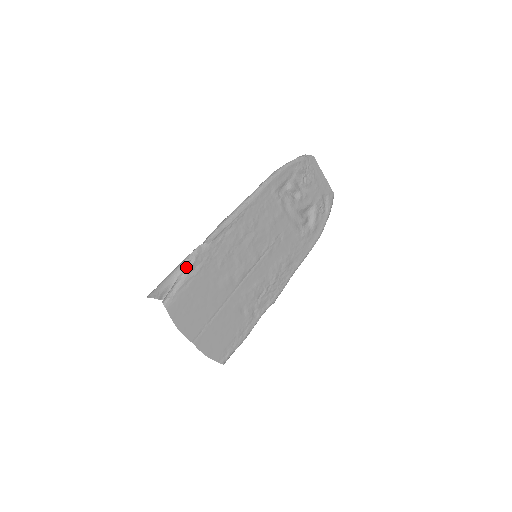
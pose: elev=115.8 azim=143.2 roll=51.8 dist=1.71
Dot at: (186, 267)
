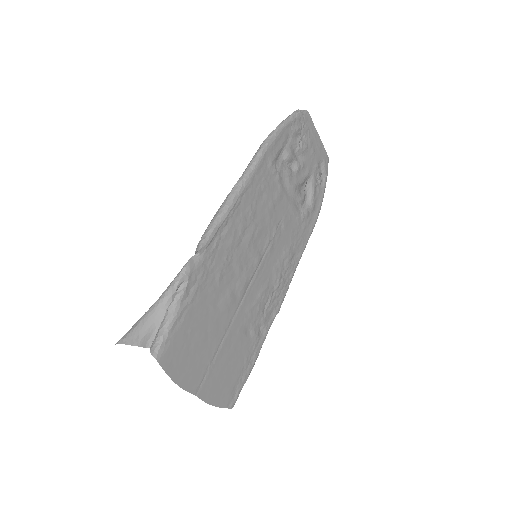
Dot at: (176, 294)
